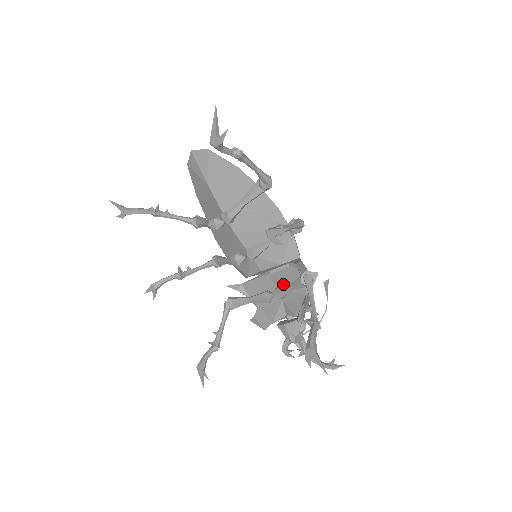
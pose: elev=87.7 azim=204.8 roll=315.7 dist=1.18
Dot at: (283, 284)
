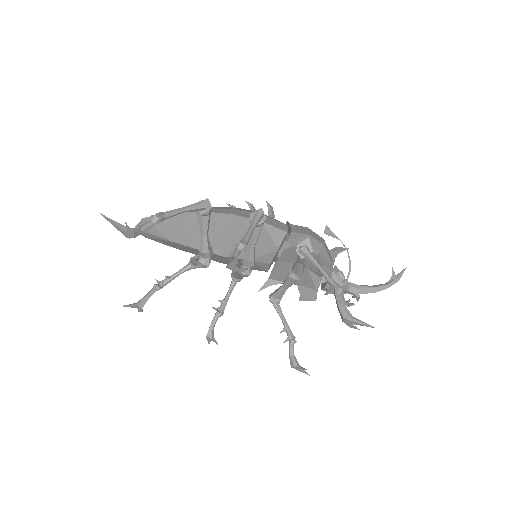
Dot at: (295, 259)
